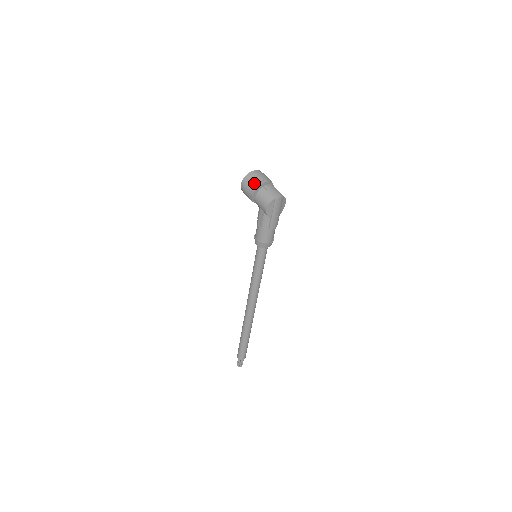
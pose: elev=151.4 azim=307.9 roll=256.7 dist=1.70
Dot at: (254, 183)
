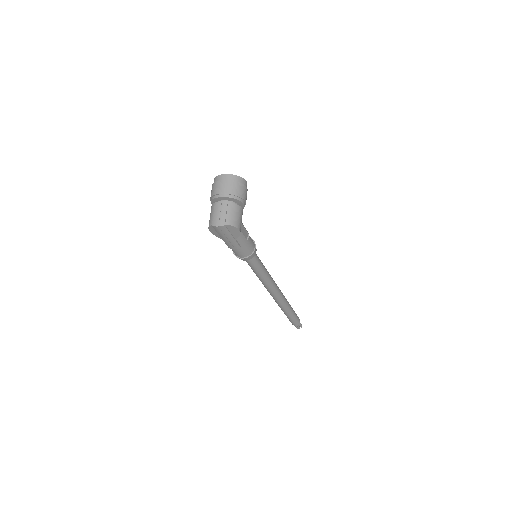
Dot at: (212, 193)
